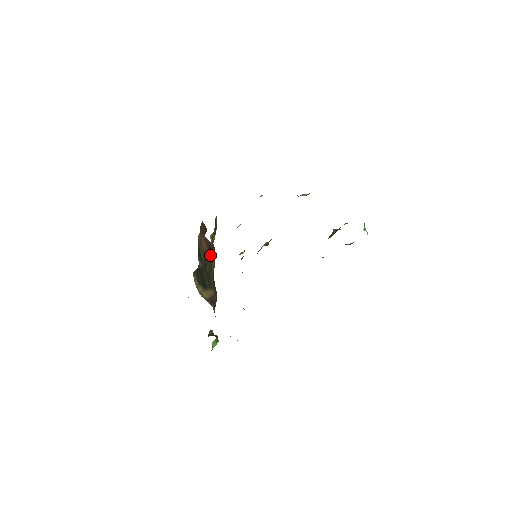
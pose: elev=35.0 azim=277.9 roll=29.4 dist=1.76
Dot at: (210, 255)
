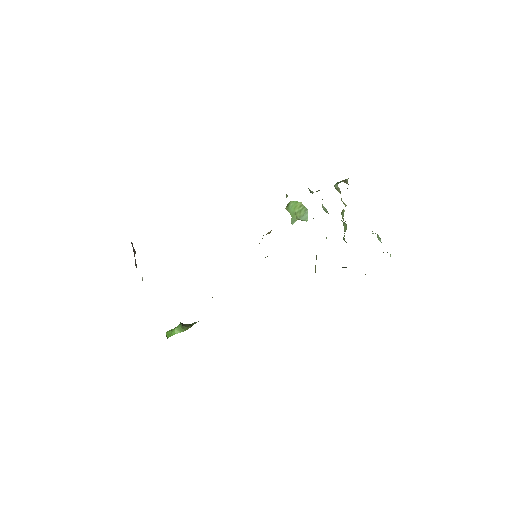
Dot at: occluded
